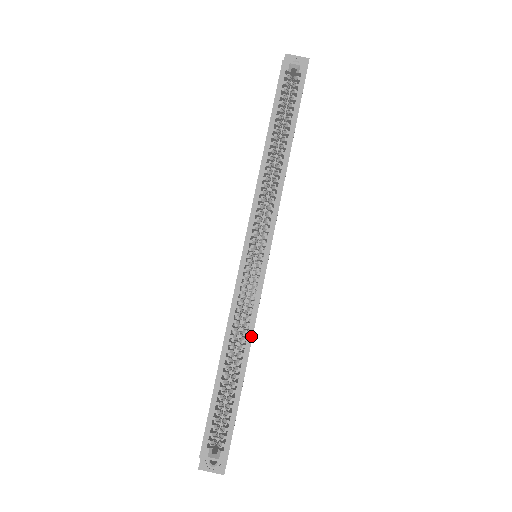
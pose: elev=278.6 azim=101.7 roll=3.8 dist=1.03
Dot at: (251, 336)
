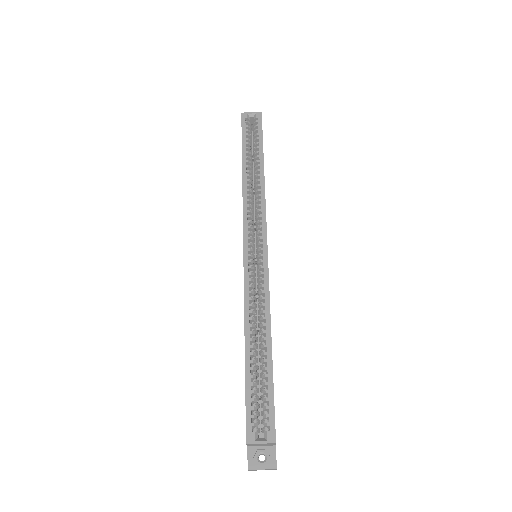
Dot at: (269, 314)
